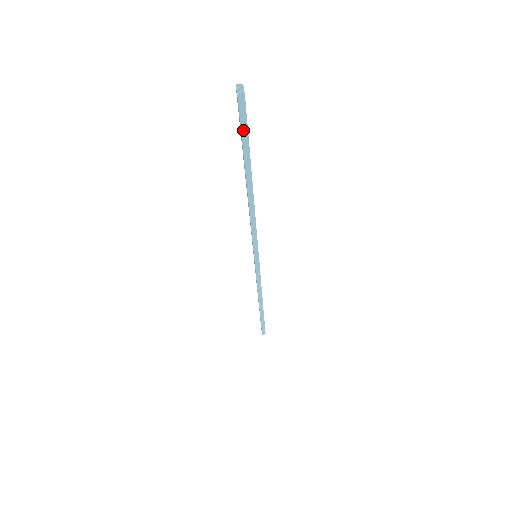
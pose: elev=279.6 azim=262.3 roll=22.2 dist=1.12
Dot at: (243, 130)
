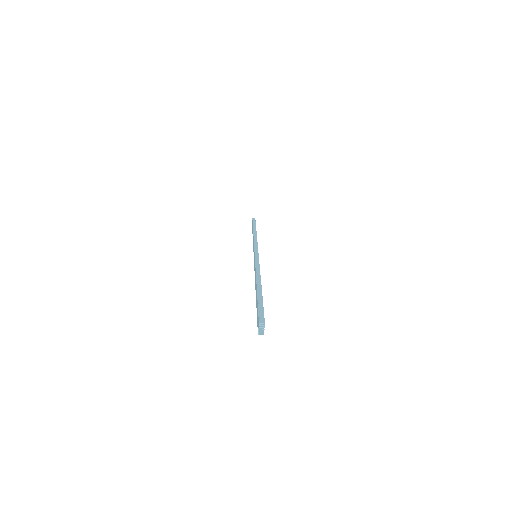
Dot at: occluded
